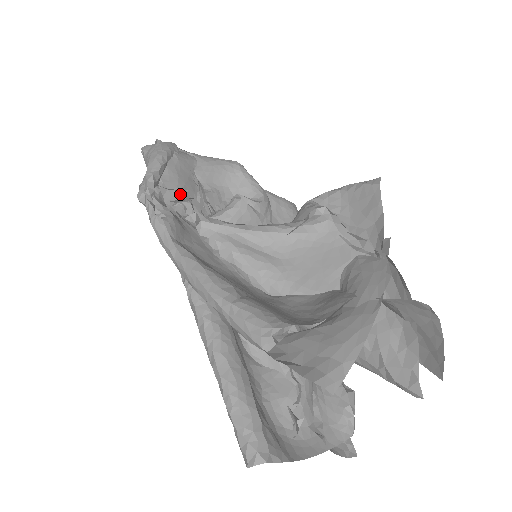
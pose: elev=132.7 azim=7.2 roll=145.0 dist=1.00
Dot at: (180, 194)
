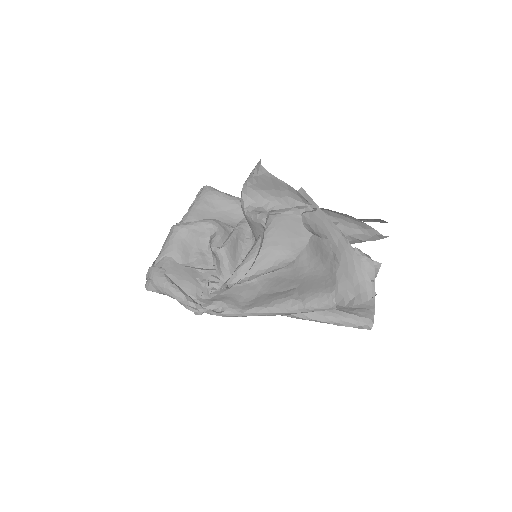
Dot at: (200, 285)
